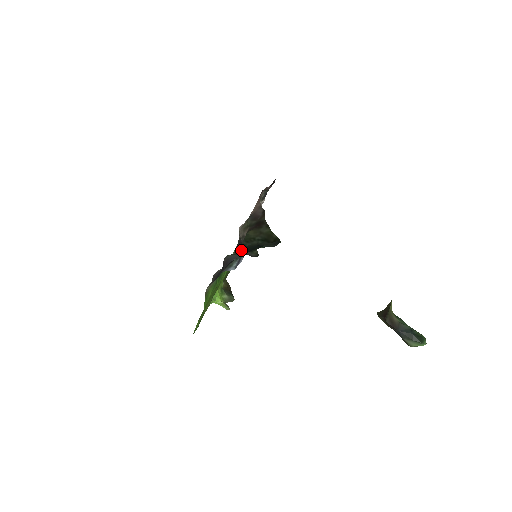
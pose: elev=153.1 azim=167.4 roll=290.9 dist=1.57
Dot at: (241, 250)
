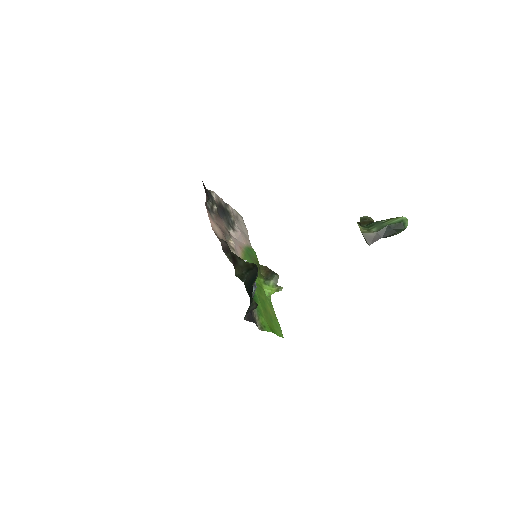
Dot at: (246, 289)
